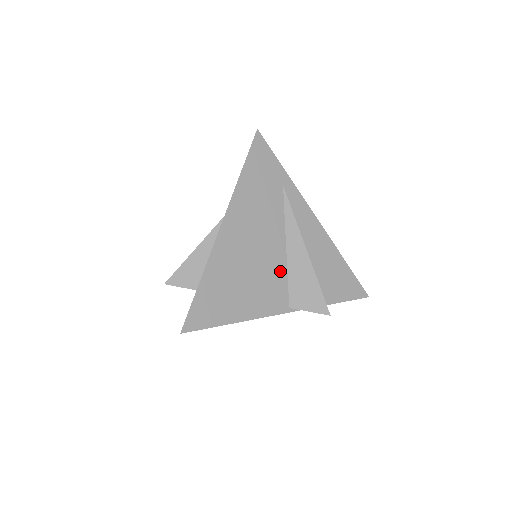
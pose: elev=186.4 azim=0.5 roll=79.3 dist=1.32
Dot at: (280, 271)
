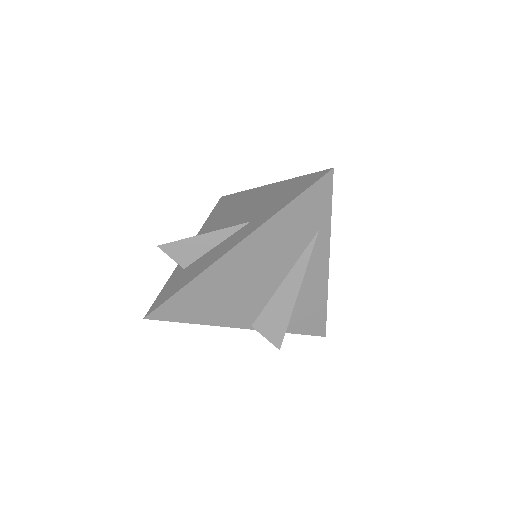
Dot at: (263, 298)
